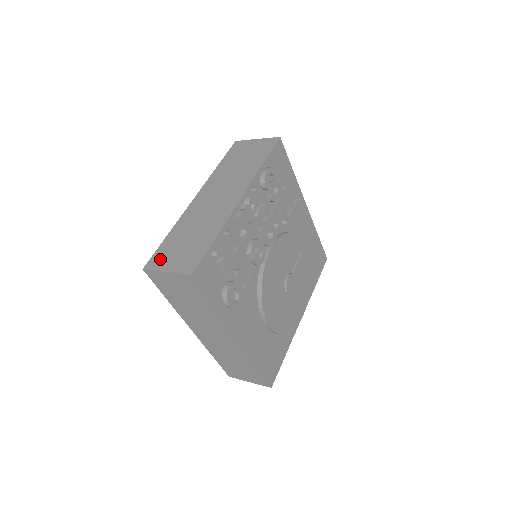
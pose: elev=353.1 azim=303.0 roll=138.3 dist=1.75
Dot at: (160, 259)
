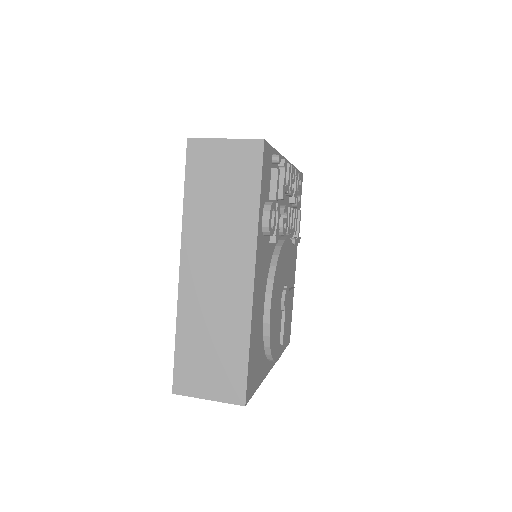
Dot at: occluded
